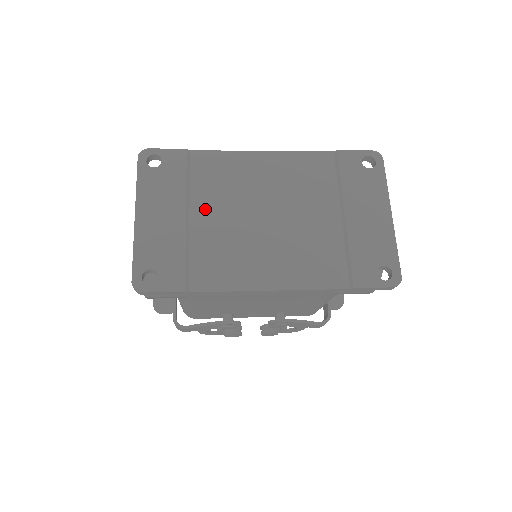
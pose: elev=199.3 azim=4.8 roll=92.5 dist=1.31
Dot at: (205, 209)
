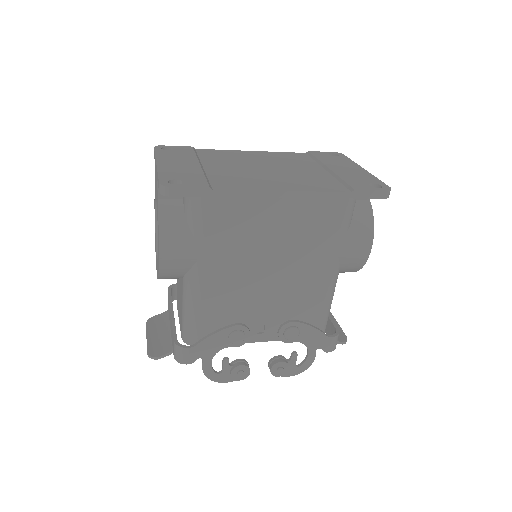
Dot at: (215, 165)
